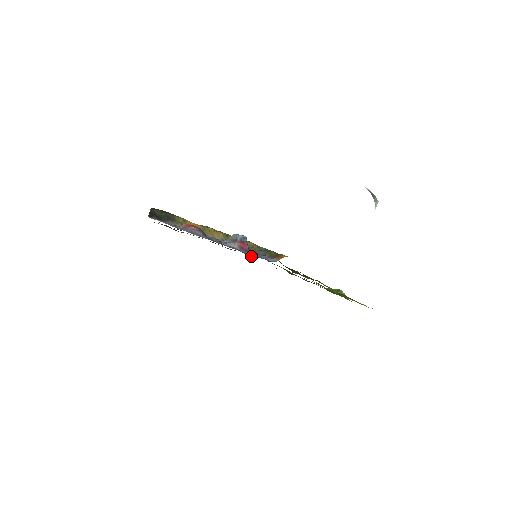
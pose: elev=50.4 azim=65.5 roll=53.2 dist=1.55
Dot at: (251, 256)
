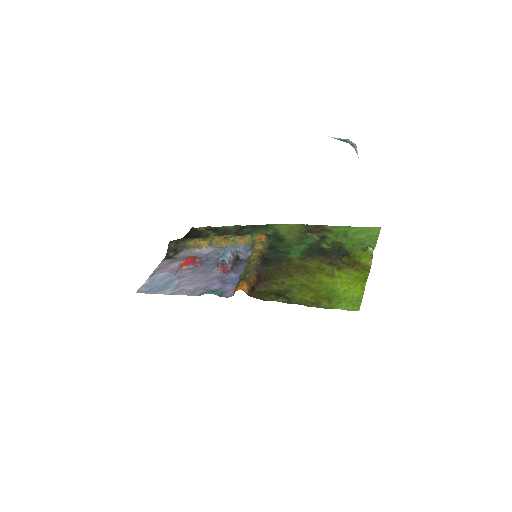
Dot at: (286, 224)
